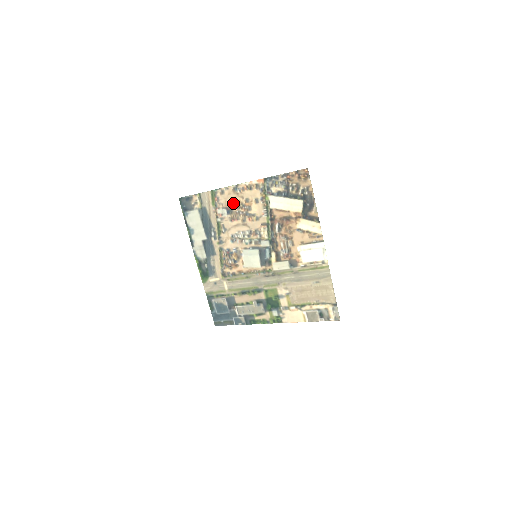
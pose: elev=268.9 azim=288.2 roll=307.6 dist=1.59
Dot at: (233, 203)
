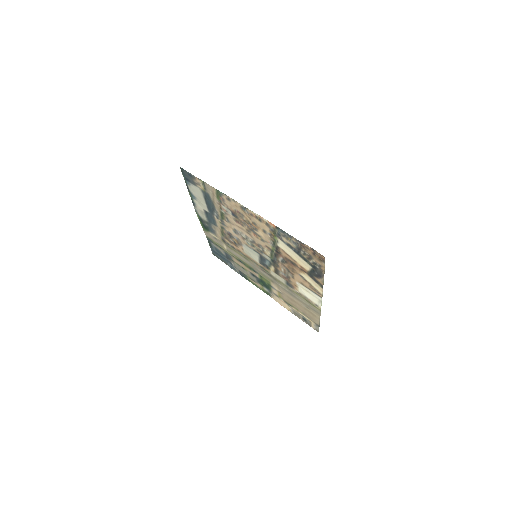
Dot at: (239, 214)
